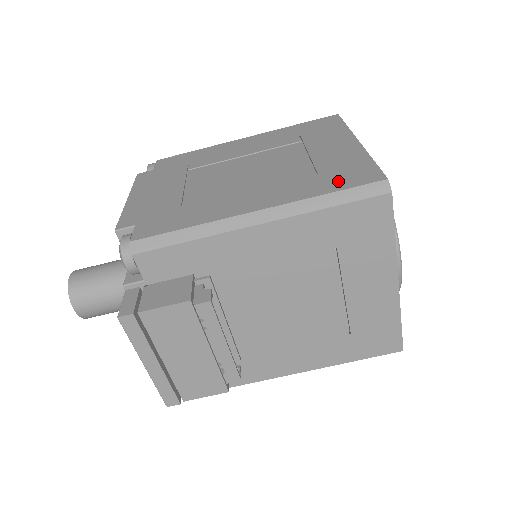
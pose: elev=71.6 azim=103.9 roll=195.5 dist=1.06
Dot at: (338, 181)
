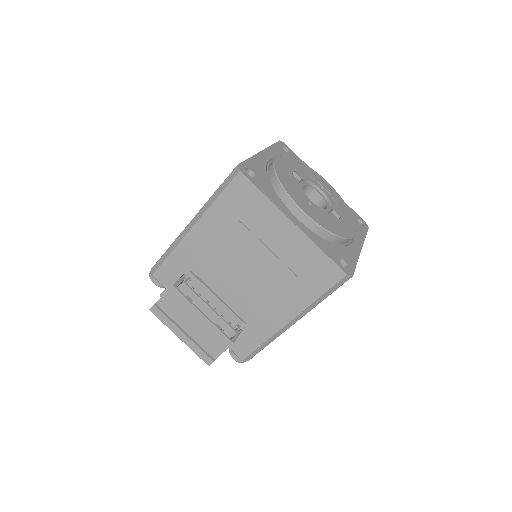
Dot at: occluded
